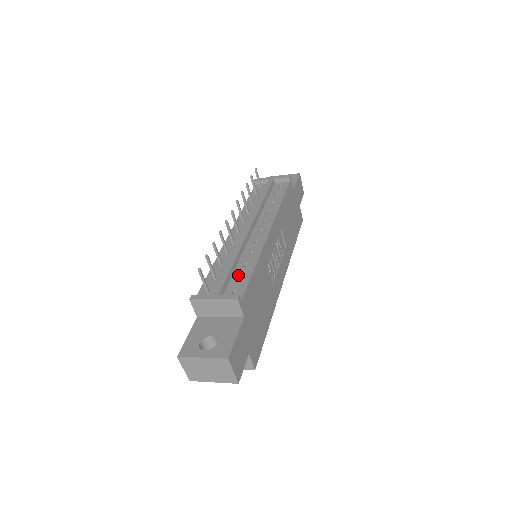
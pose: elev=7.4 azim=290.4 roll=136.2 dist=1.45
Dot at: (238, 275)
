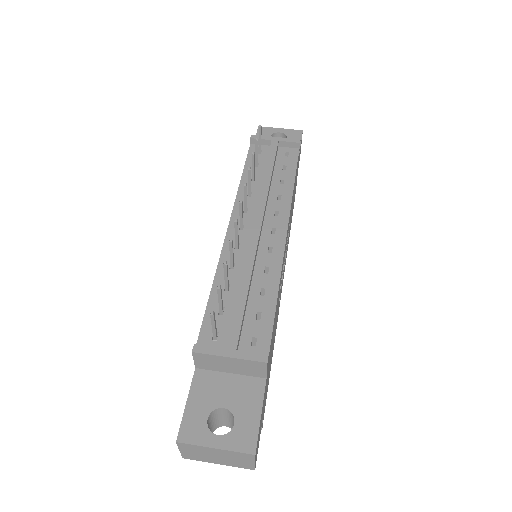
Dot at: (255, 310)
